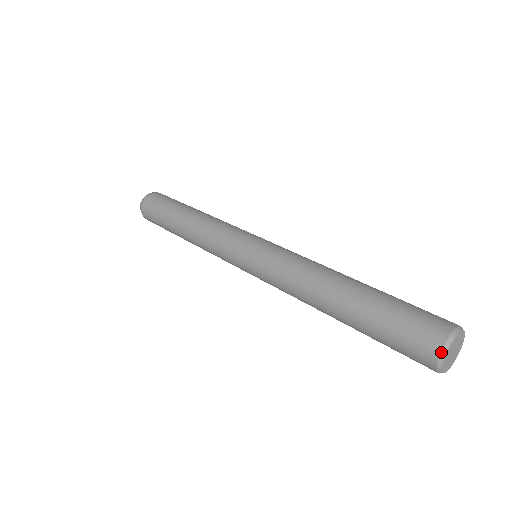
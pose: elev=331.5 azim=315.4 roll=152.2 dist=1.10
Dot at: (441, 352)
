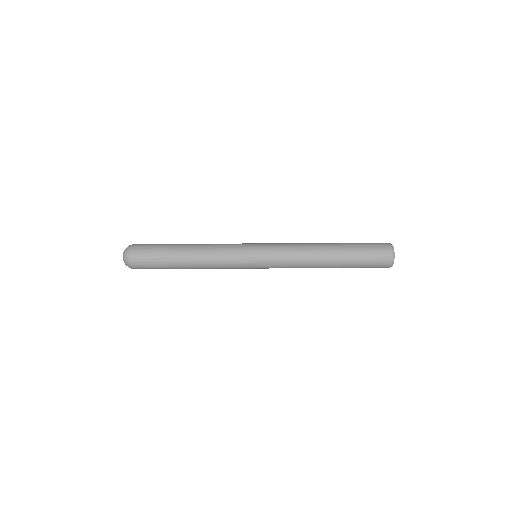
Dot at: (392, 264)
